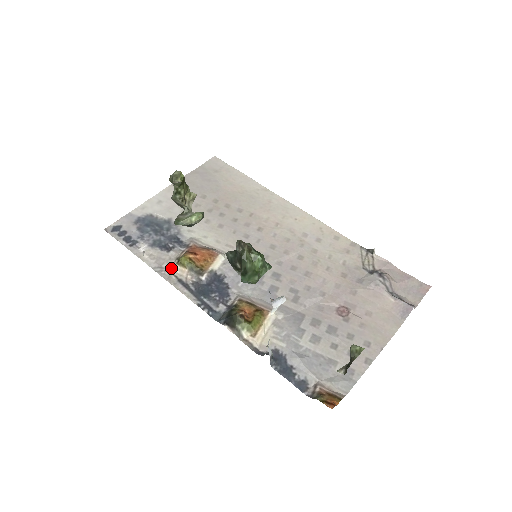
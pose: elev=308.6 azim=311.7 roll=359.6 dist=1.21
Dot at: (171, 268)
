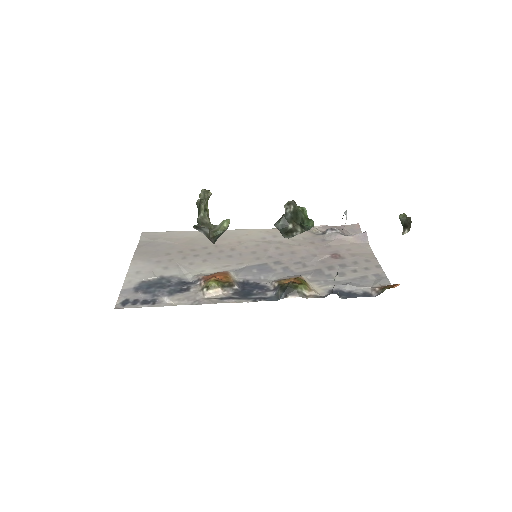
Dot at: (206, 296)
